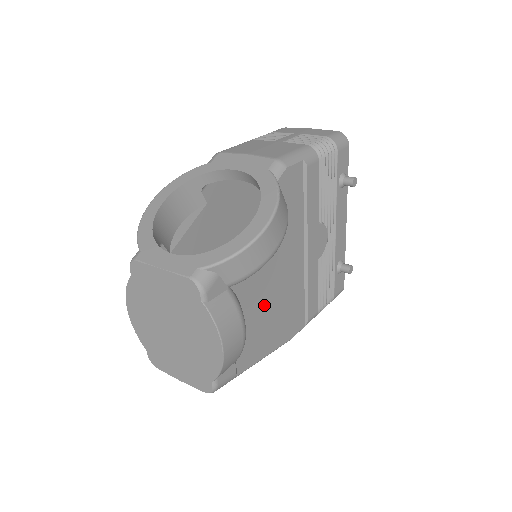
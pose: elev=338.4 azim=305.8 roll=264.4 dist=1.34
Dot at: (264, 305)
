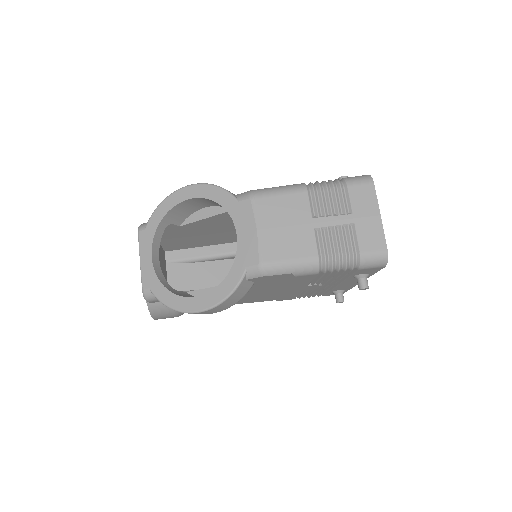
Dot at: occluded
